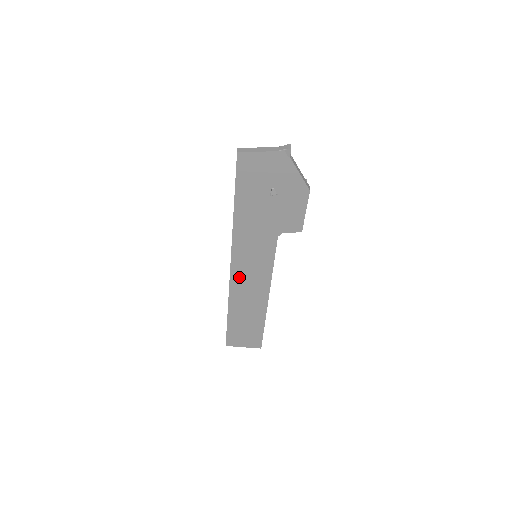
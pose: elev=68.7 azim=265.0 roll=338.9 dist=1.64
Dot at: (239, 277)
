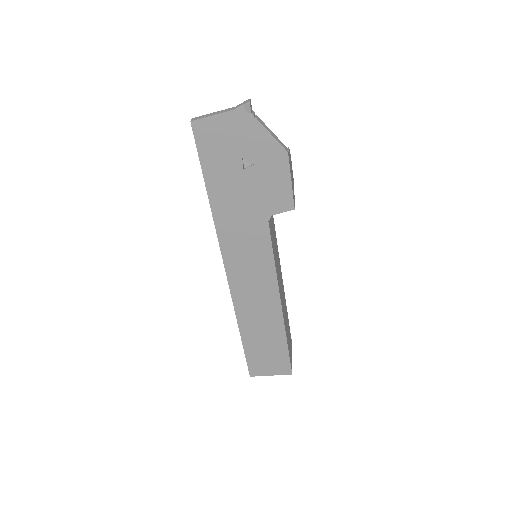
Dot at: (239, 283)
